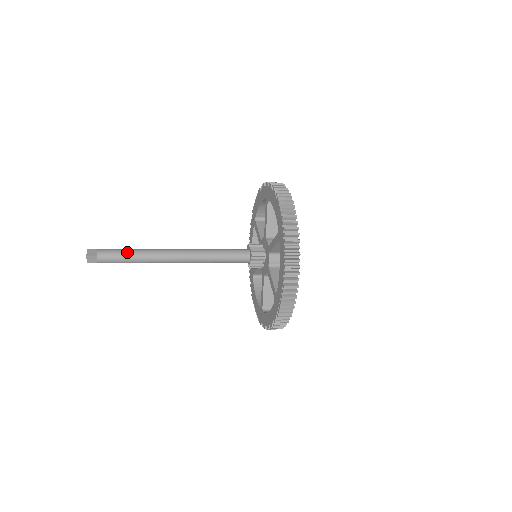
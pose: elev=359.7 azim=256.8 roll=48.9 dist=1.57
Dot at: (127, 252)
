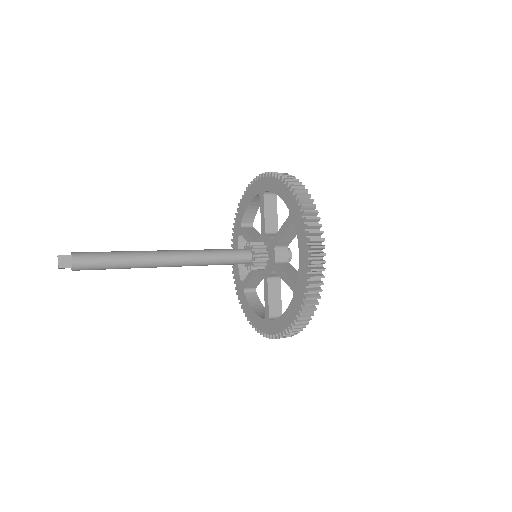
Dot at: (111, 262)
